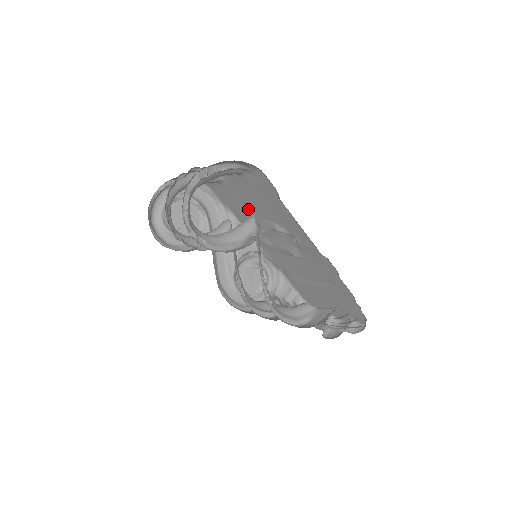
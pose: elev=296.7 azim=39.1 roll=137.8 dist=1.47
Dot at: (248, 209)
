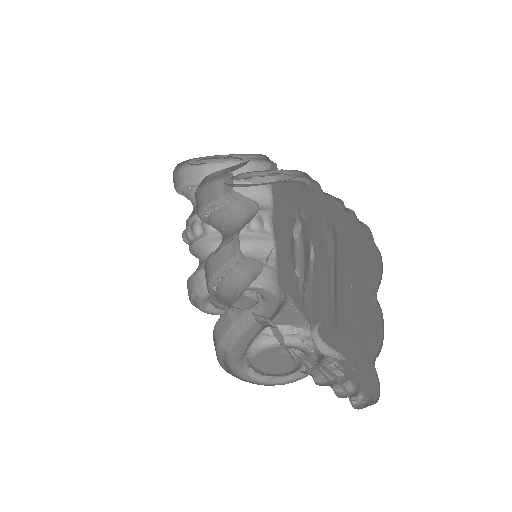
Dot at: (287, 255)
